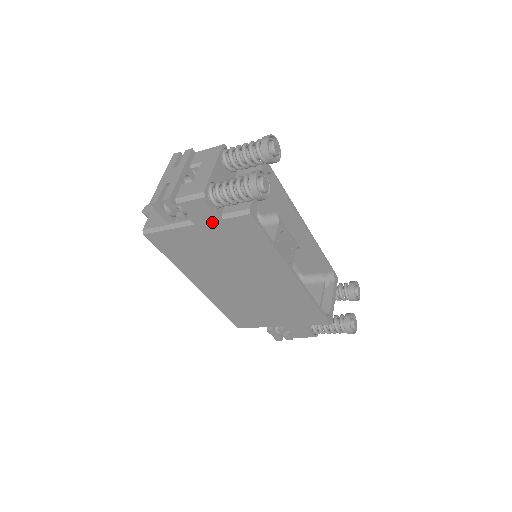
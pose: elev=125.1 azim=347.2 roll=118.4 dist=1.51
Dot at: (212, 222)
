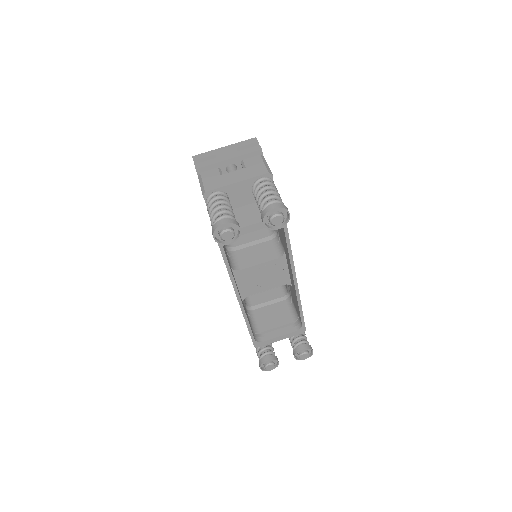
Dot at: occluded
